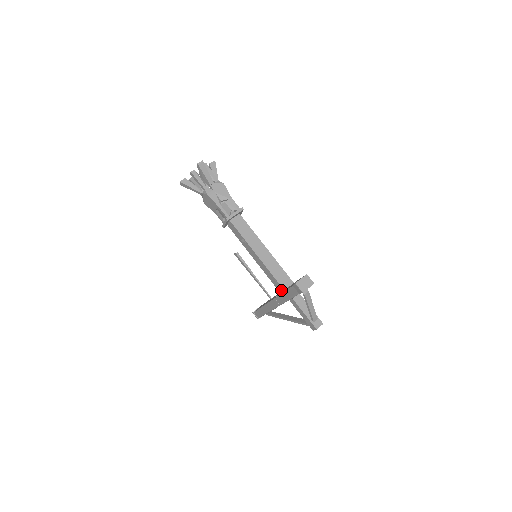
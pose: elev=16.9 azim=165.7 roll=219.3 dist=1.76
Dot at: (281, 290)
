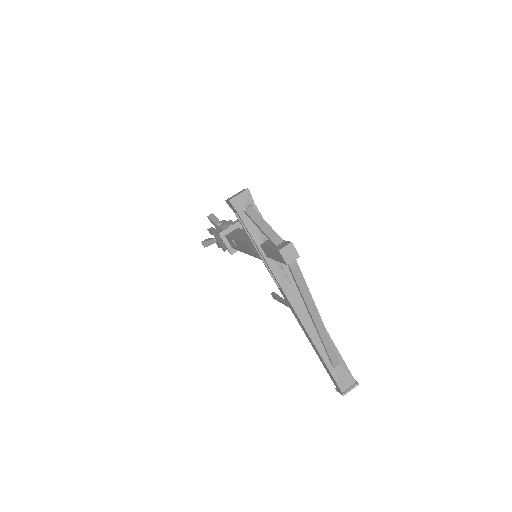
Dot at: (257, 252)
